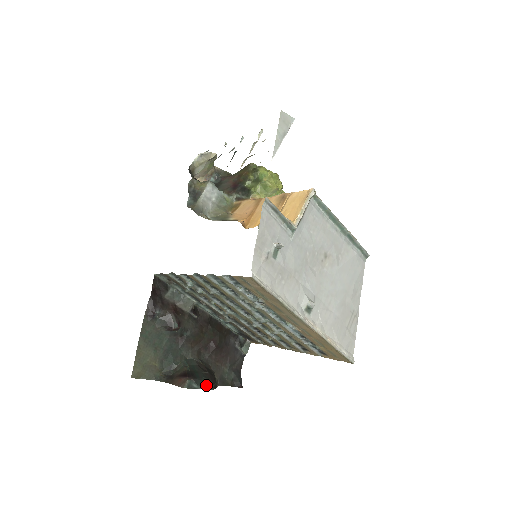
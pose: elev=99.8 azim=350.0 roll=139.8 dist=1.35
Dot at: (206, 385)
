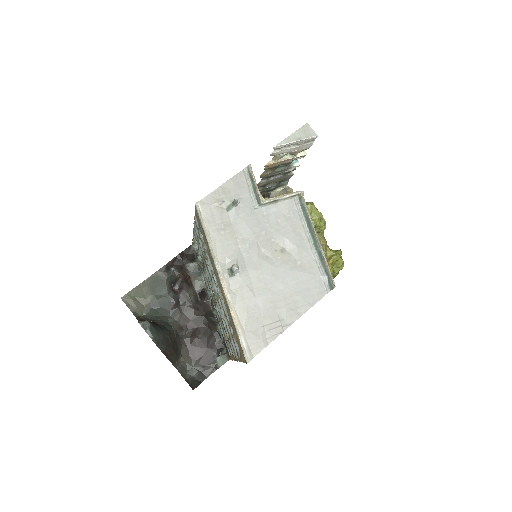
Dot at: (157, 340)
